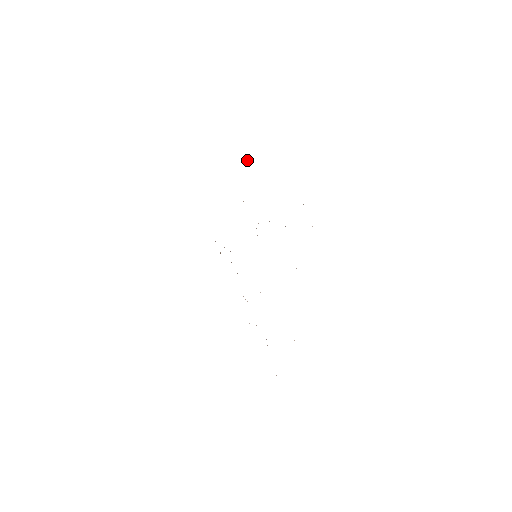
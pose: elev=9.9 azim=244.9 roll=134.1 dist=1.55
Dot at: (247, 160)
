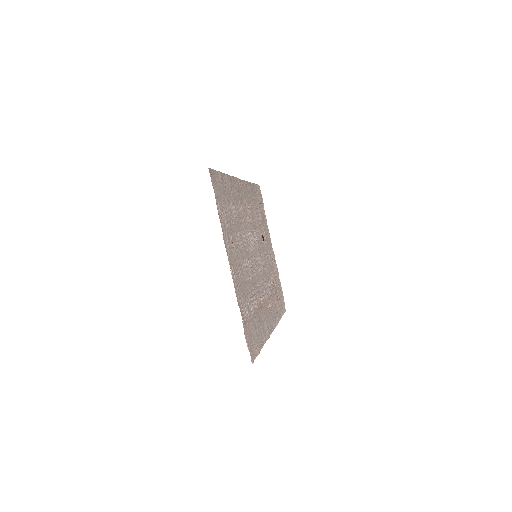
Dot at: (261, 206)
